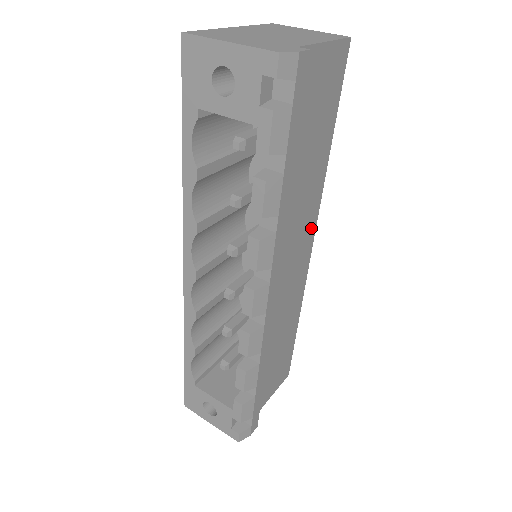
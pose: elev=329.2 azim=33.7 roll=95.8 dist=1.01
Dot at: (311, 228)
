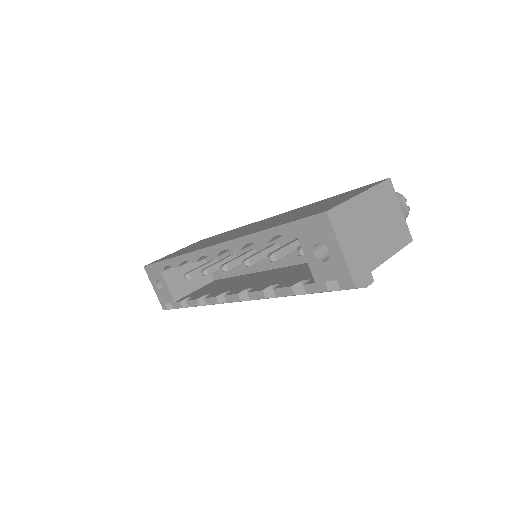
Dot at: occluded
